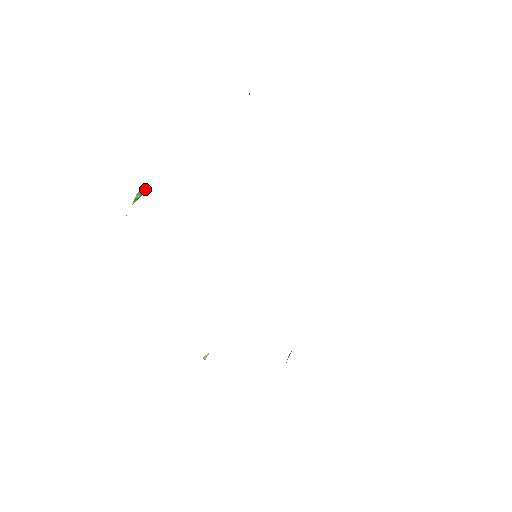
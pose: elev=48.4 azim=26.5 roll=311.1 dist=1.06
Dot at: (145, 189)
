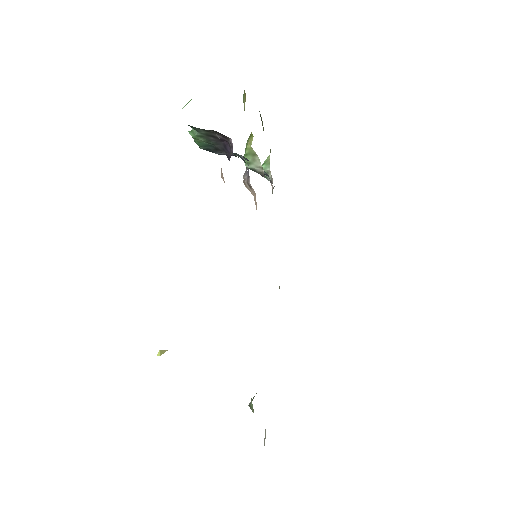
Dot at: occluded
